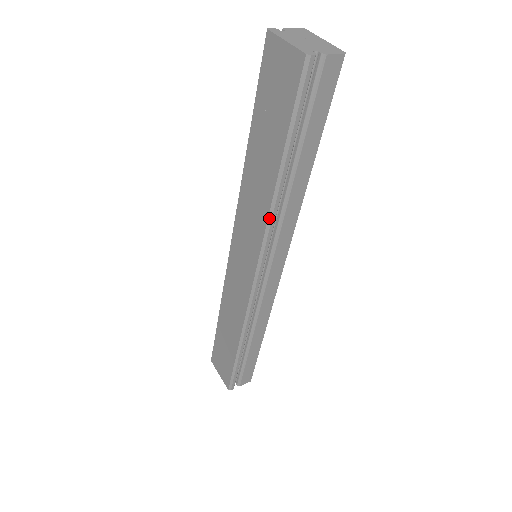
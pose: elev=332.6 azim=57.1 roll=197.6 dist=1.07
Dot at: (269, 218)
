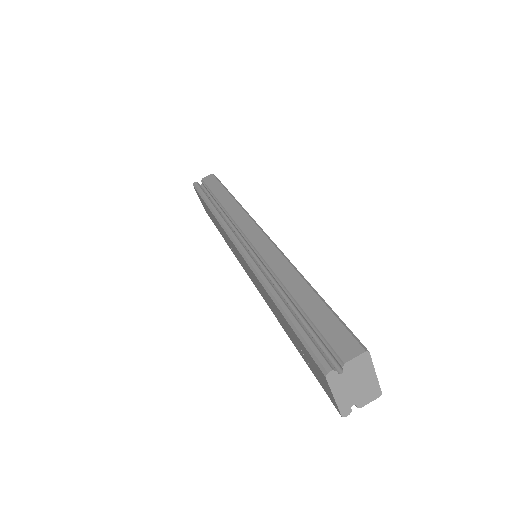
Dot at: (274, 314)
